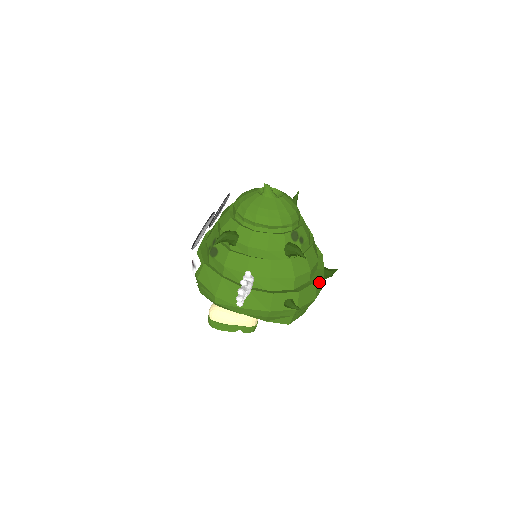
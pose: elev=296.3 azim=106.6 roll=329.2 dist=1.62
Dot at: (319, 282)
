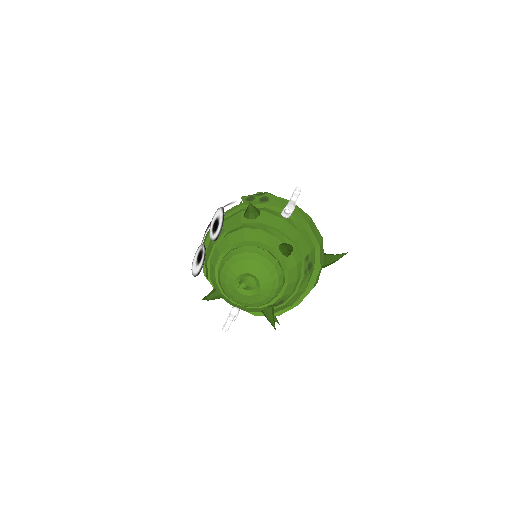
Dot at: occluded
